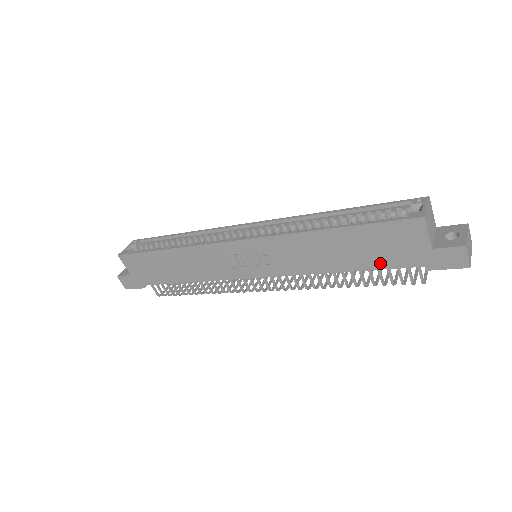
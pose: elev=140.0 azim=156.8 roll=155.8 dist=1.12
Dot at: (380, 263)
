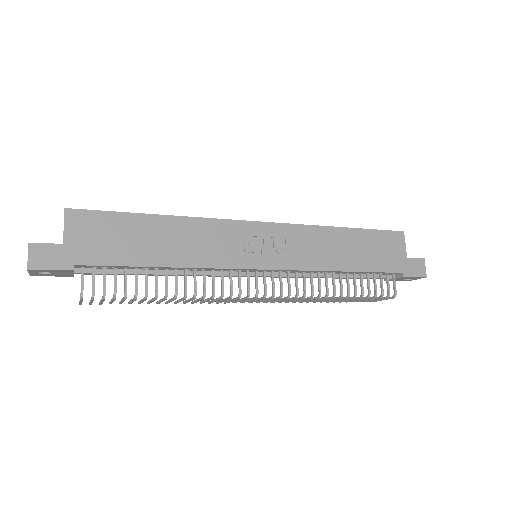
Dot at: (375, 266)
